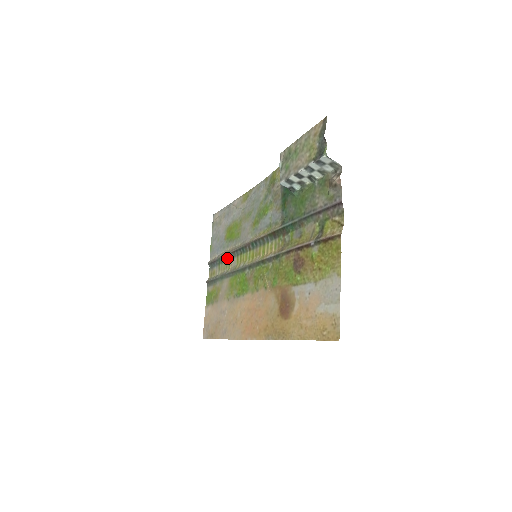
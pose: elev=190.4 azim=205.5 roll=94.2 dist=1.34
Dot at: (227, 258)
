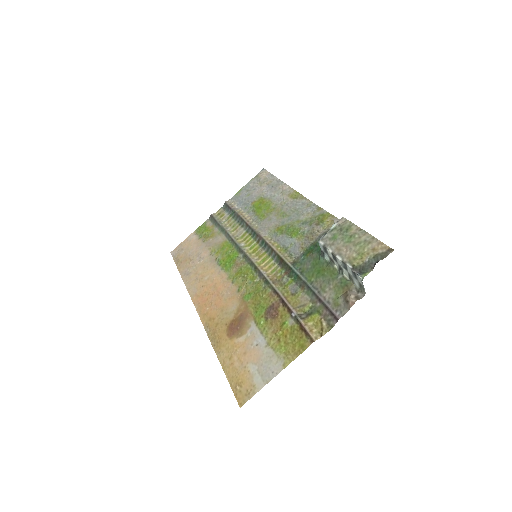
Dot at: (240, 221)
